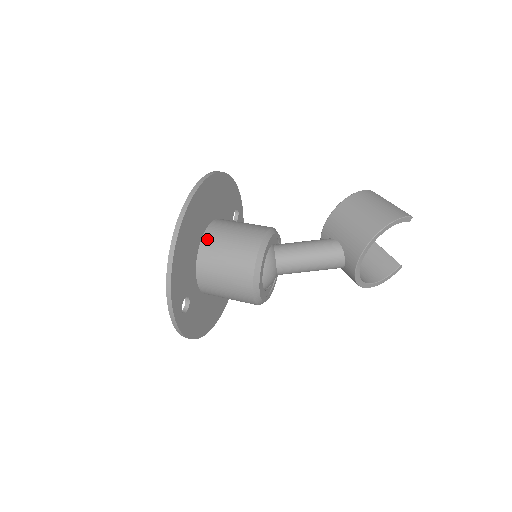
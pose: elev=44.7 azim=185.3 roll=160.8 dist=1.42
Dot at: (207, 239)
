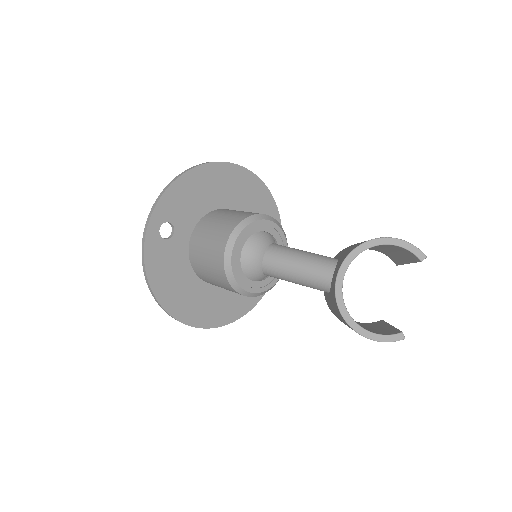
Dot at: (225, 209)
